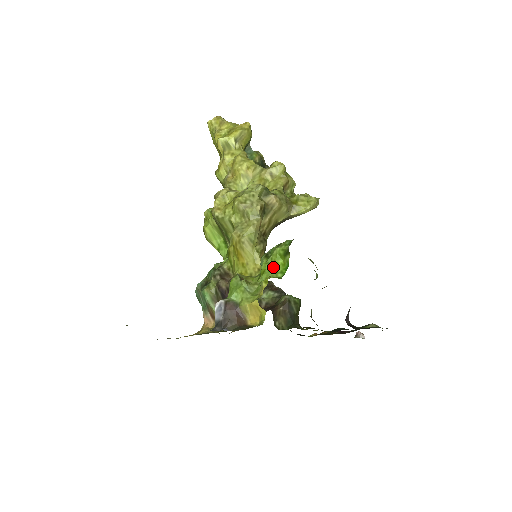
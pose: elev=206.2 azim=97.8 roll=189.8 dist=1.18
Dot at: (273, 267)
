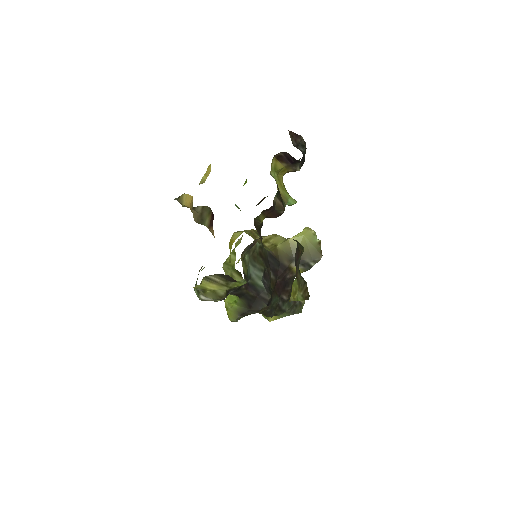
Dot at: occluded
